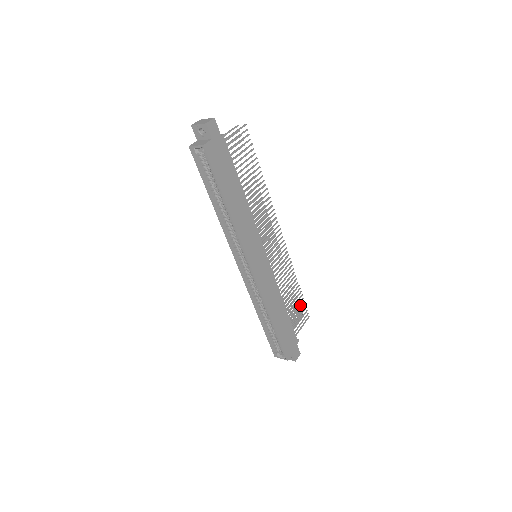
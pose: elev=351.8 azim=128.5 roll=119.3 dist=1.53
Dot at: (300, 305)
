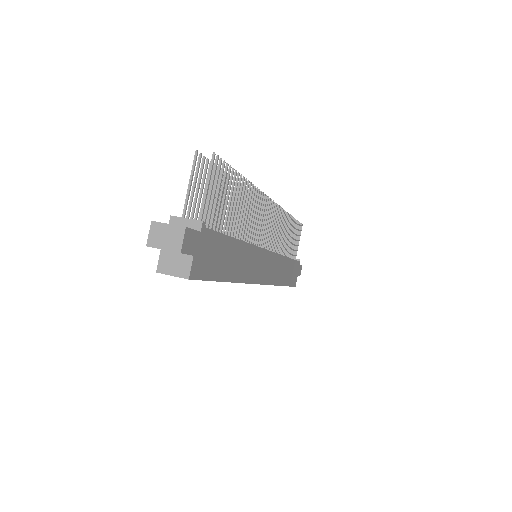
Dot at: (295, 229)
